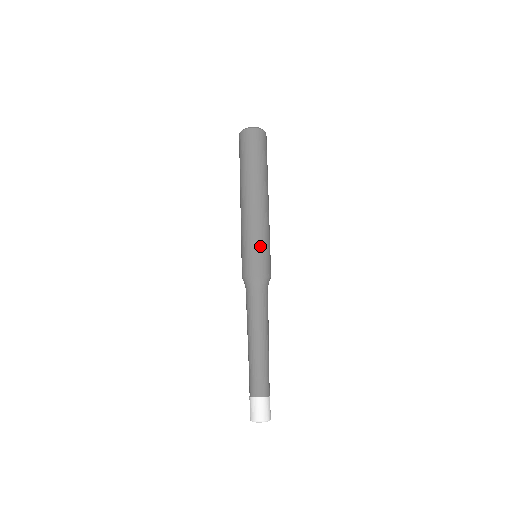
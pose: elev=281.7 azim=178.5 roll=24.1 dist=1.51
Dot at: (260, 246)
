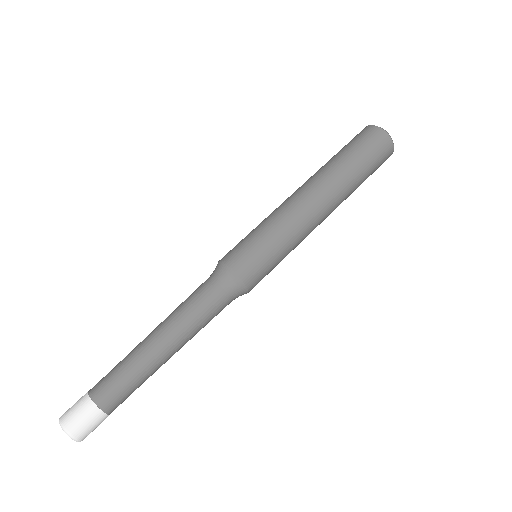
Dot at: (256, 235)
